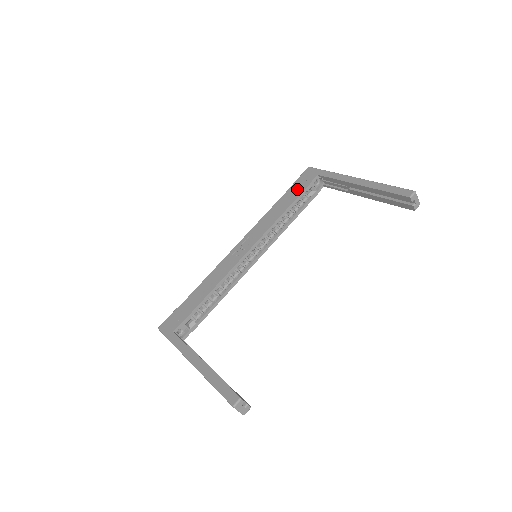
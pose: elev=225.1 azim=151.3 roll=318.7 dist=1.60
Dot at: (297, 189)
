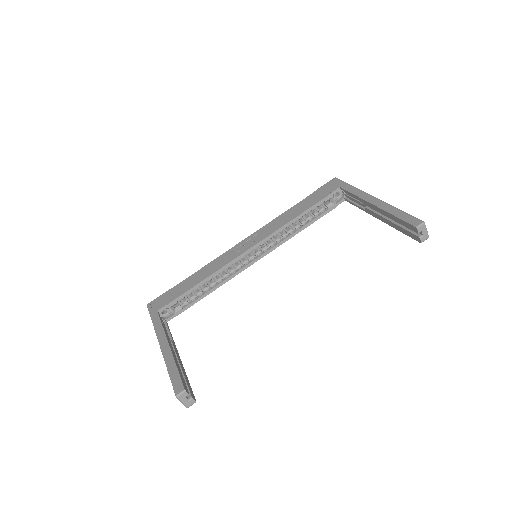
Dot at: (315, 197)
